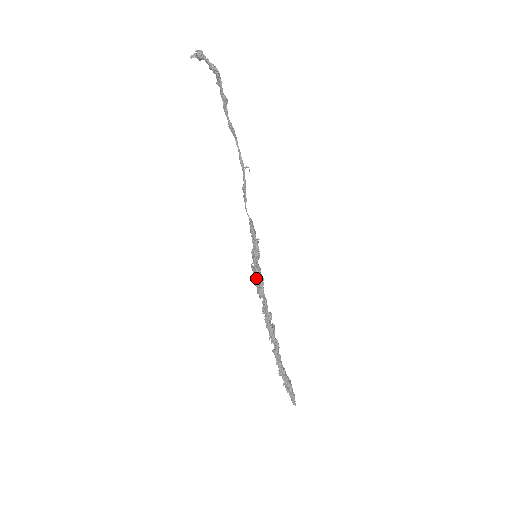
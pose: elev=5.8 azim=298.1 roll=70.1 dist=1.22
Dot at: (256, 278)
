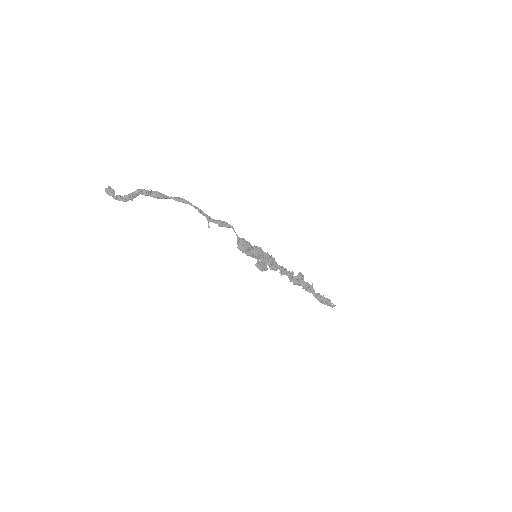
Dot at: (261, 270)
